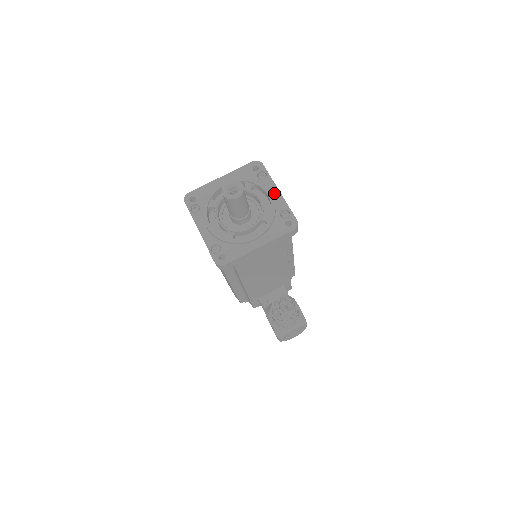
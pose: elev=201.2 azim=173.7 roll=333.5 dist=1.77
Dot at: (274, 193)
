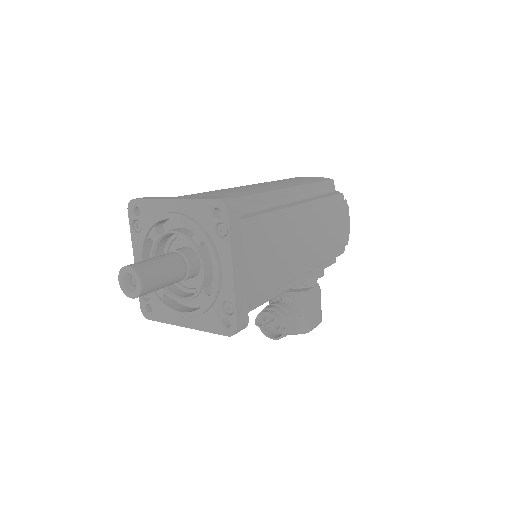
Dot at: (225, 270)
